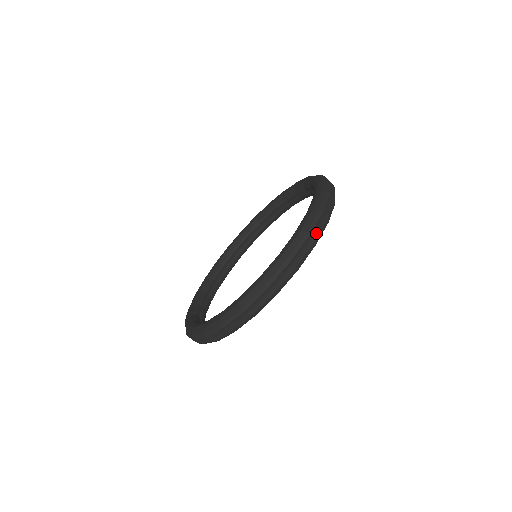
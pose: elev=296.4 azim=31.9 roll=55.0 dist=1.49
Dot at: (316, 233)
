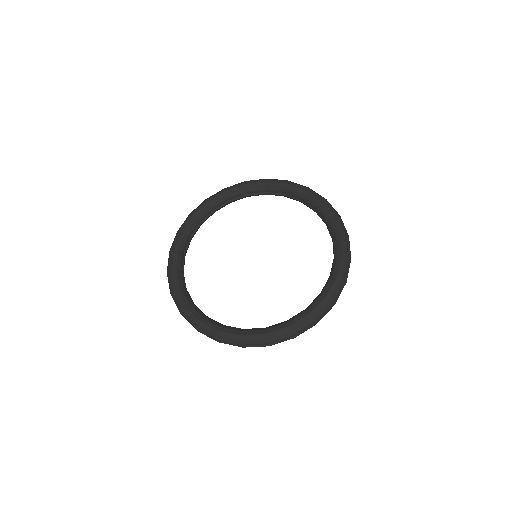
Dot at: (337, 299)
